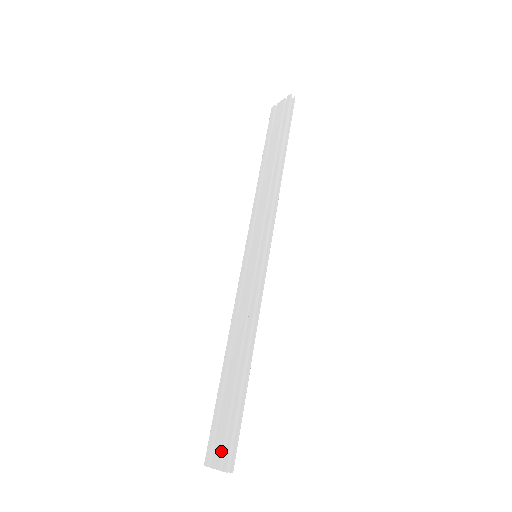
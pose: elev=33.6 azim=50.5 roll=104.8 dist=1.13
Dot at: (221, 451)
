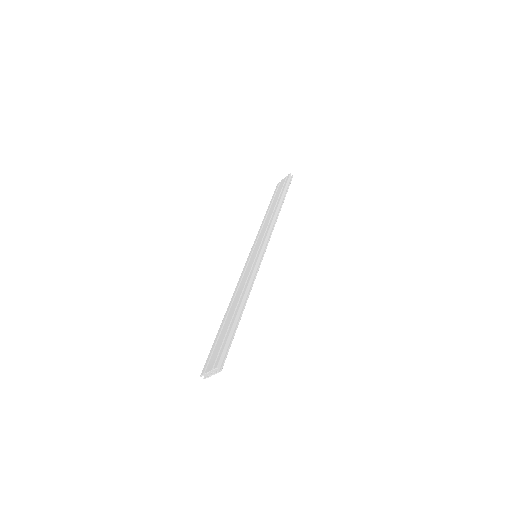
Dot at: (215, 360)
